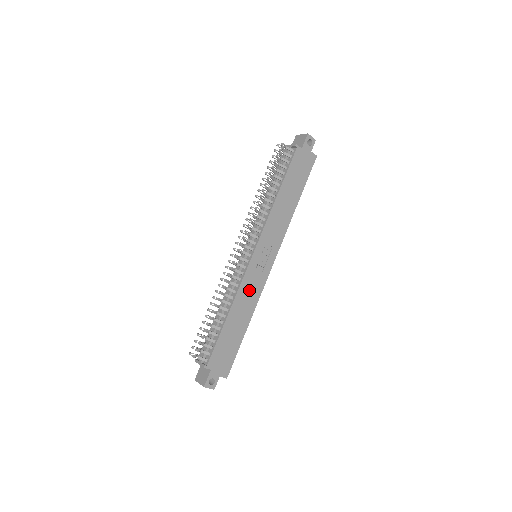
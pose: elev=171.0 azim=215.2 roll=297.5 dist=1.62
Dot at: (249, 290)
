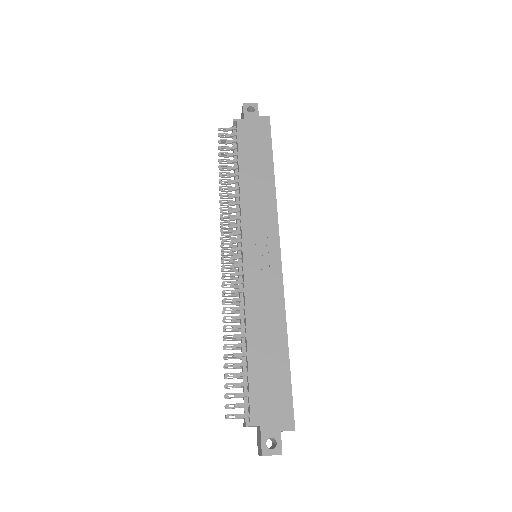
Dot at: (262, 297)
